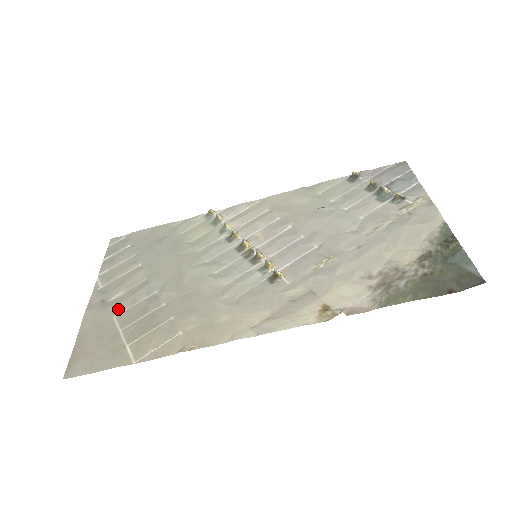
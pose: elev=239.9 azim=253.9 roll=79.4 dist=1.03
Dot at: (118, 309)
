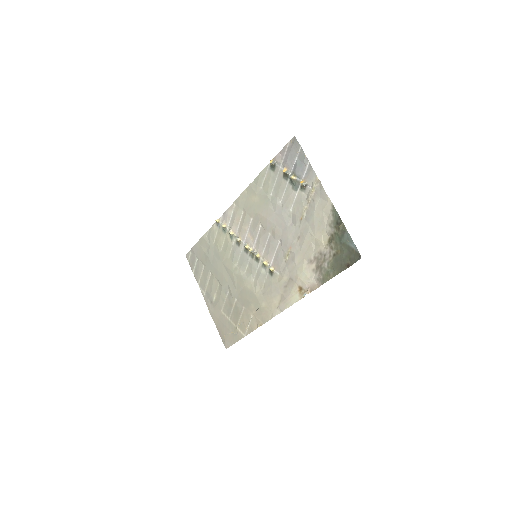
Dot at: (220, 307)
